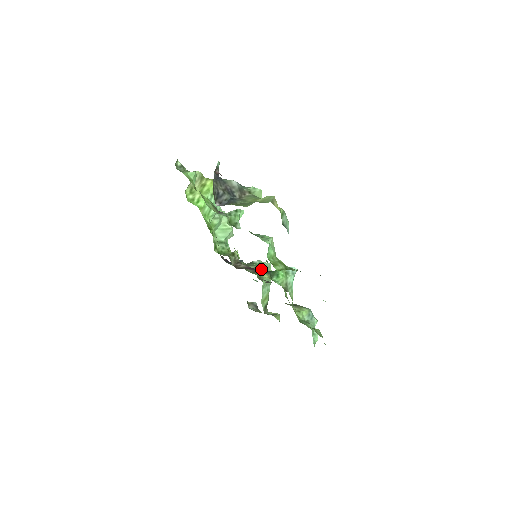
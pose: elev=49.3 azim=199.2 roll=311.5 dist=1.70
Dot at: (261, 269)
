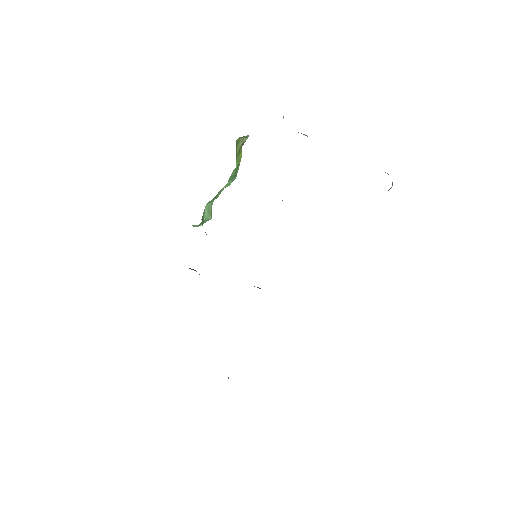
Dot at: occluded
